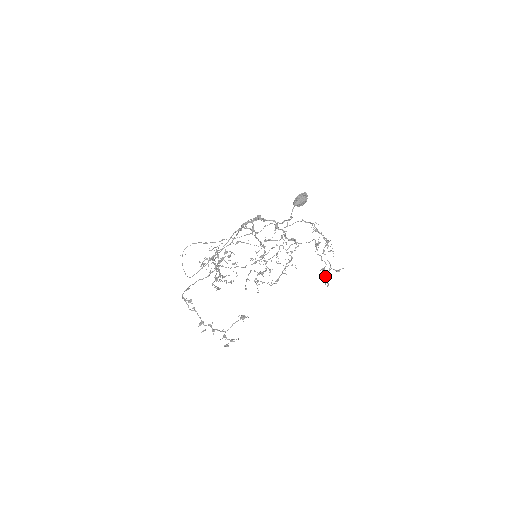
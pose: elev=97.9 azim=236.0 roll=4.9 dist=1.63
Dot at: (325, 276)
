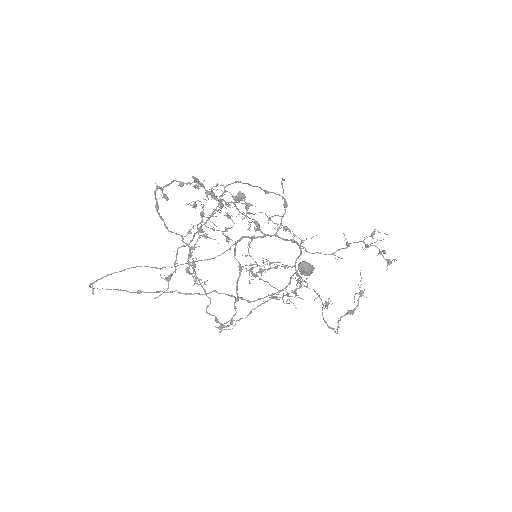
Dot at: (350, 310)
